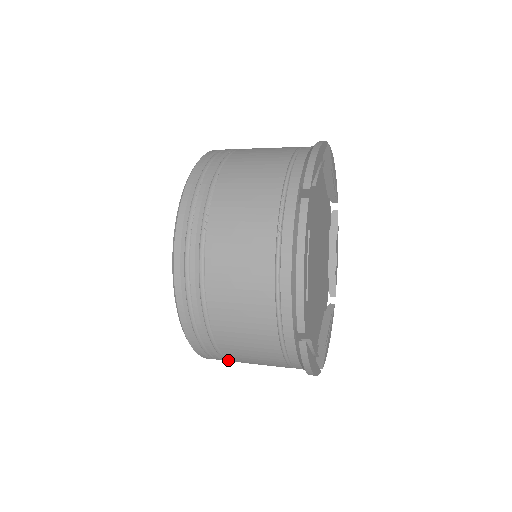
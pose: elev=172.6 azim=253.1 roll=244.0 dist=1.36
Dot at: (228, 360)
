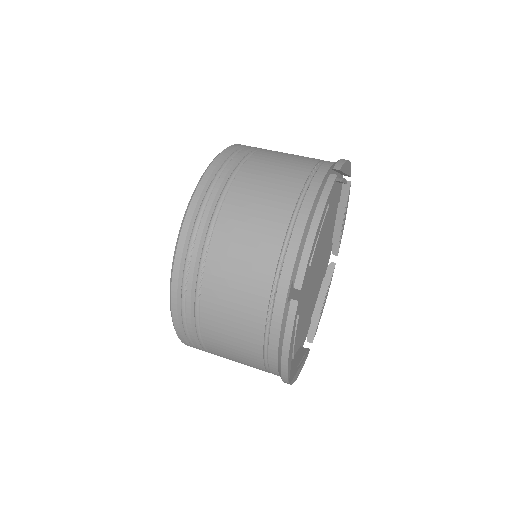
Dot at: occluded
